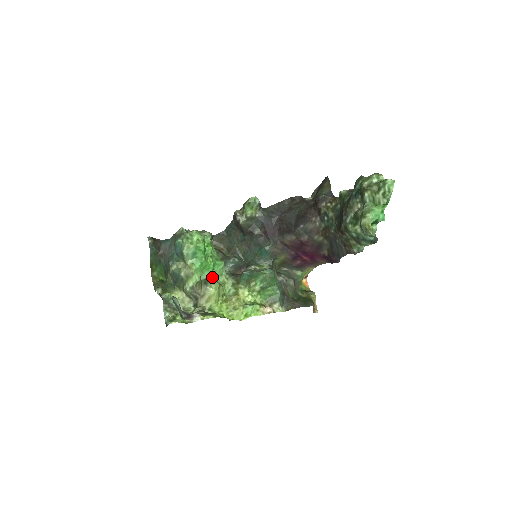
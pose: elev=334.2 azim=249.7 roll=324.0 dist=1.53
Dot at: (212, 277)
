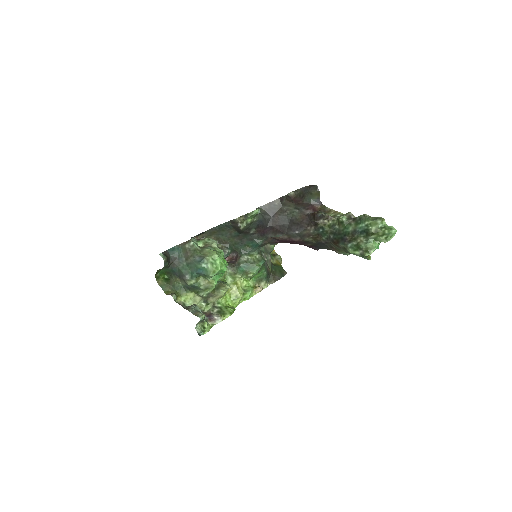
Dot at: occluded
